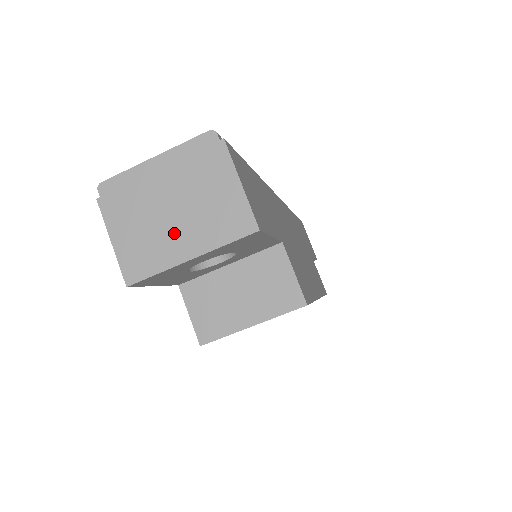
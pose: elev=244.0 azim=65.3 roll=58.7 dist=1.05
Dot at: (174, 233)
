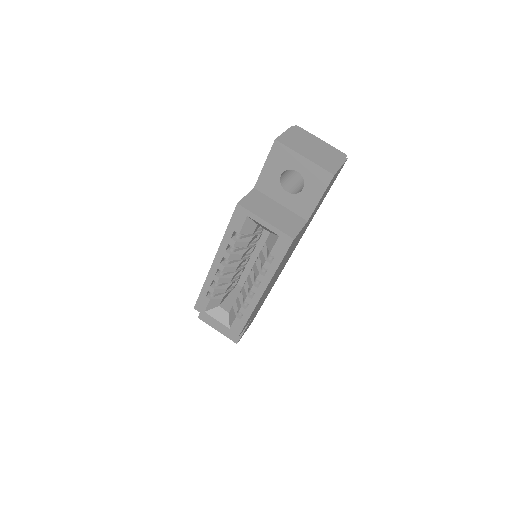
Dot at: (307, 150)
